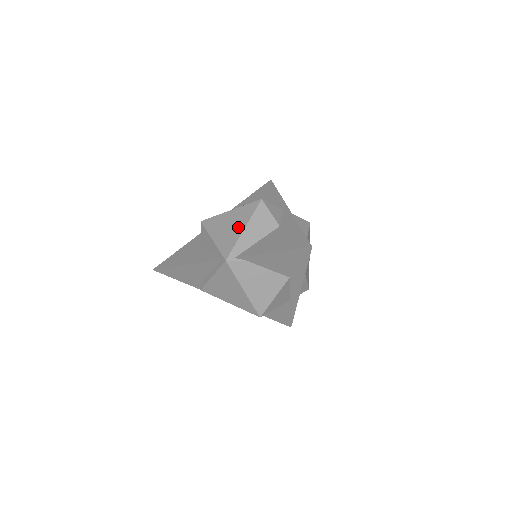
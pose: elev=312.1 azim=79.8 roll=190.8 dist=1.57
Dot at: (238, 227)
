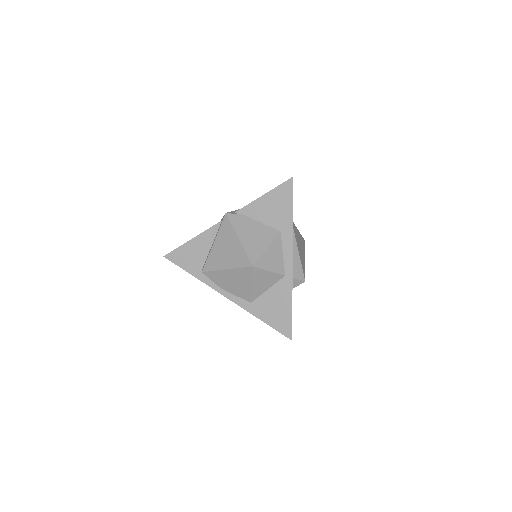
Dot at: occluded
